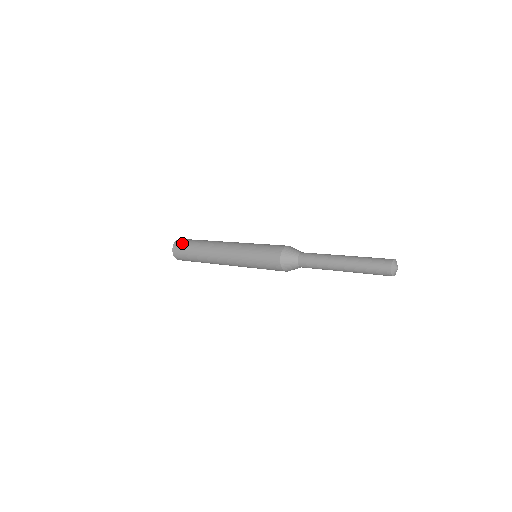
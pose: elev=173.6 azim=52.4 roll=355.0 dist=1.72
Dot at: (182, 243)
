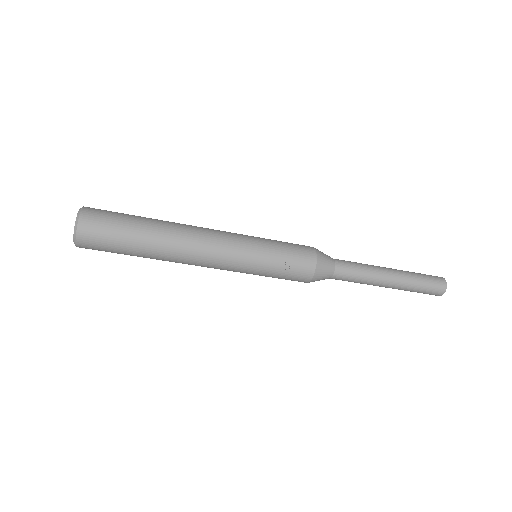
Dot at: occluded
